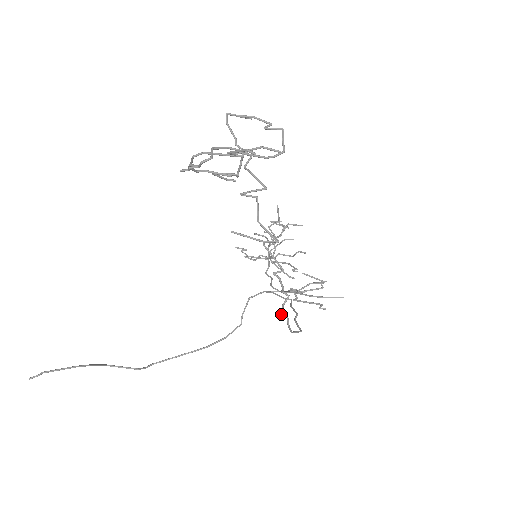
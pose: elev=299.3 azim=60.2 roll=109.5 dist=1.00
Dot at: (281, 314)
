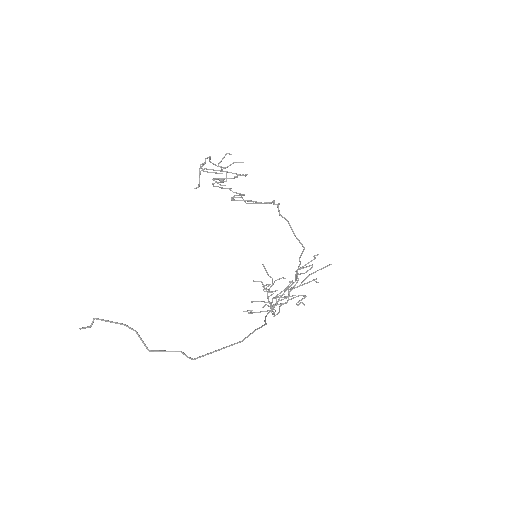
Dot at: (280, 214)
